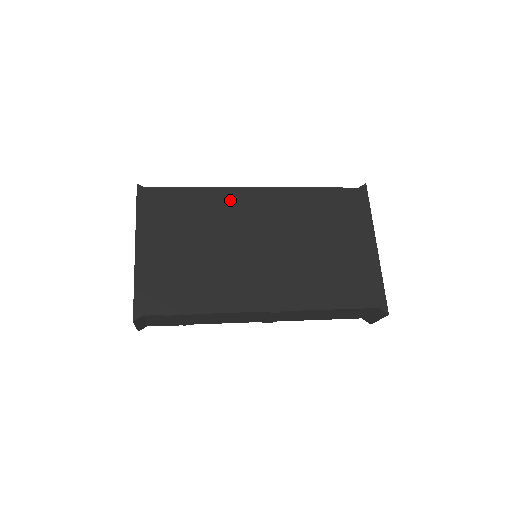
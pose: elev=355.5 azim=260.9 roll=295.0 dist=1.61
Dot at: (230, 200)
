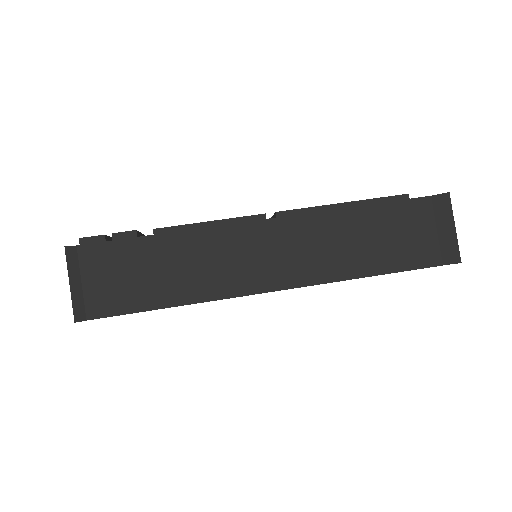
Dot at: occluded
